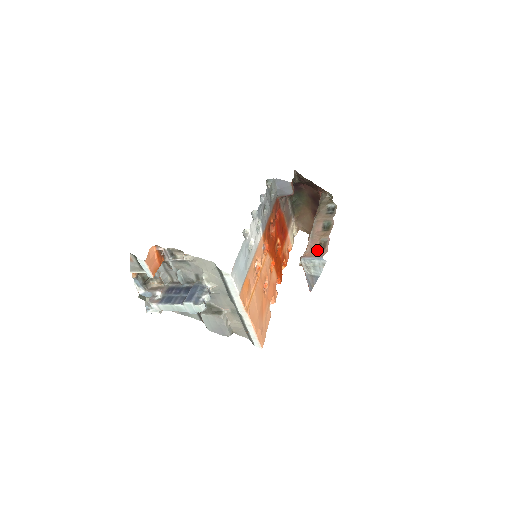
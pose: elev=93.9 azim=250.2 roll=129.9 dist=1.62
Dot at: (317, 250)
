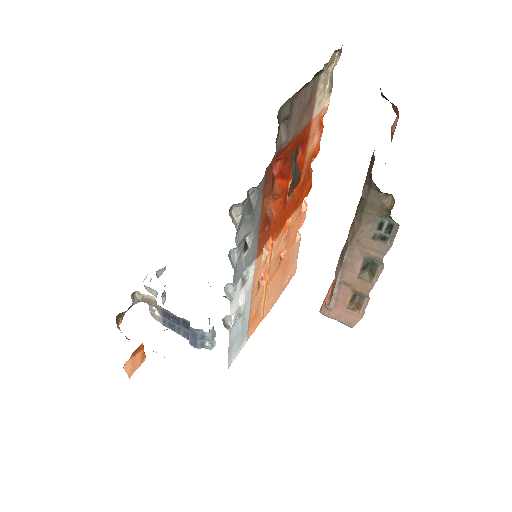
Dot at: (346, 309)
